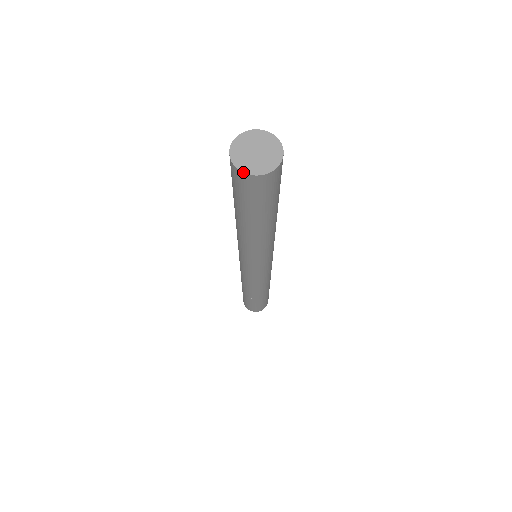
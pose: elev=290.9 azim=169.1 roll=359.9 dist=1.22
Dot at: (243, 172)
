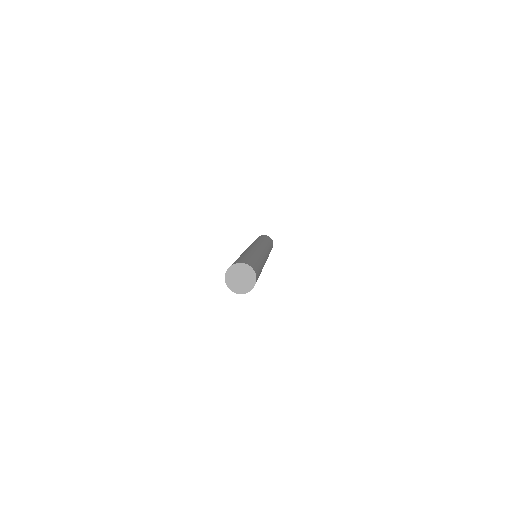
Dot at: (237, 293)
